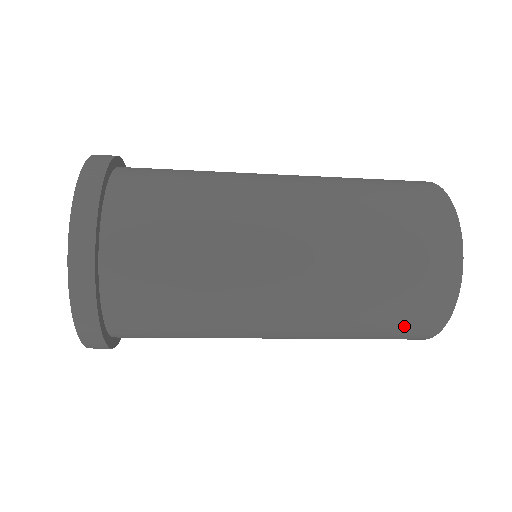
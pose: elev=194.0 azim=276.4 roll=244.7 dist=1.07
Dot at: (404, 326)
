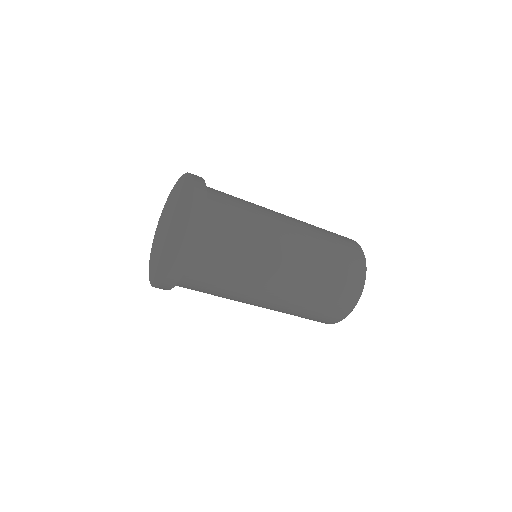
Dot at: (318, 319)
